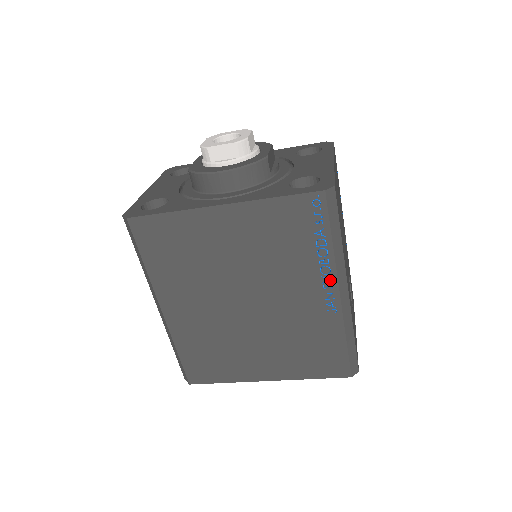
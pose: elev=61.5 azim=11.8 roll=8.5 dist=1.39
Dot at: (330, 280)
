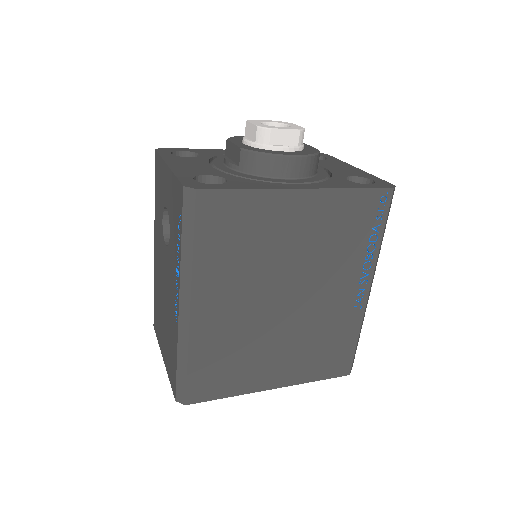
Dot at: (367, 276)
